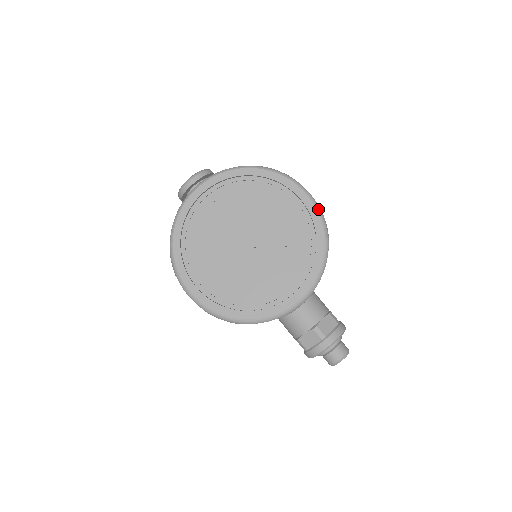
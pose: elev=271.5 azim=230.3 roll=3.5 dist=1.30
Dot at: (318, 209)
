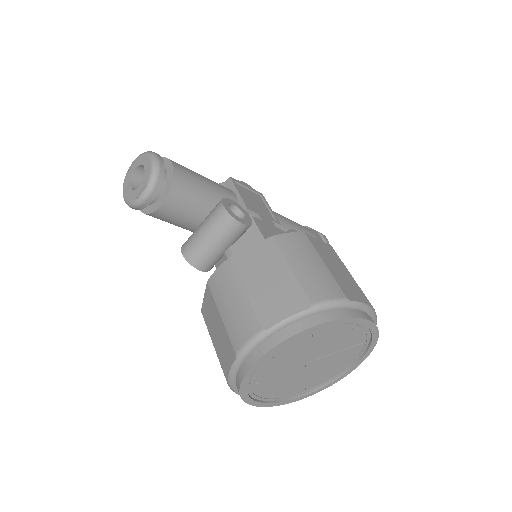
Dot at: (372, 312)
